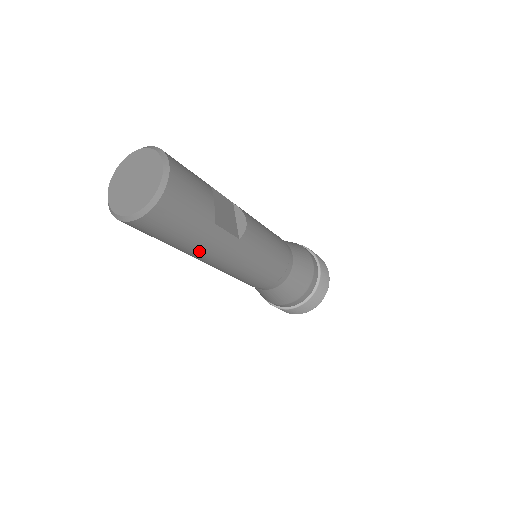
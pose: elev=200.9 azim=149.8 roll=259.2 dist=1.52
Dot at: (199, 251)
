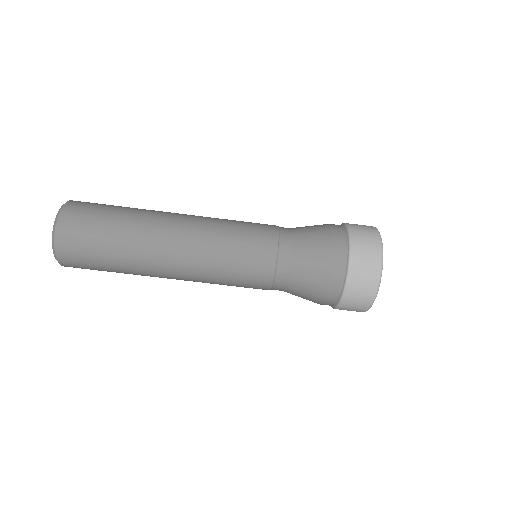
Dot at: (144, 220)
